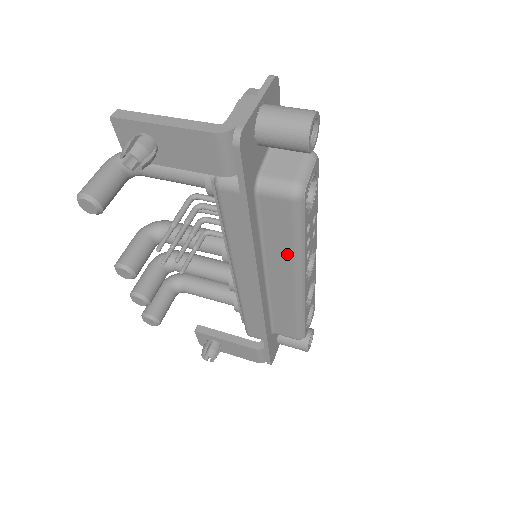
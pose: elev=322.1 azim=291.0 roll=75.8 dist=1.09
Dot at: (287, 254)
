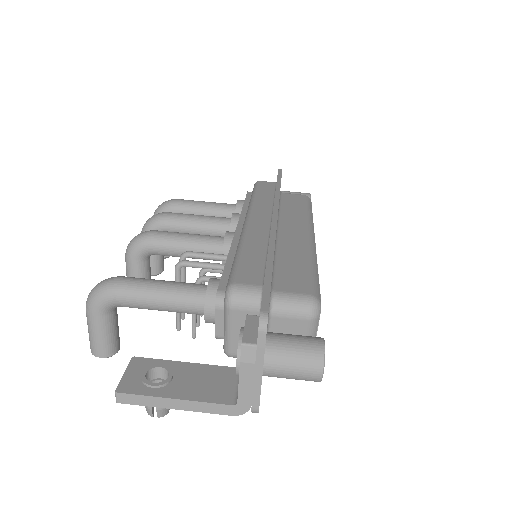
Dot at: occluded
